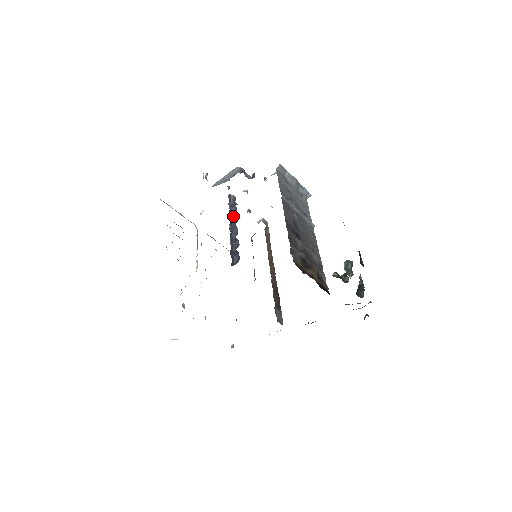
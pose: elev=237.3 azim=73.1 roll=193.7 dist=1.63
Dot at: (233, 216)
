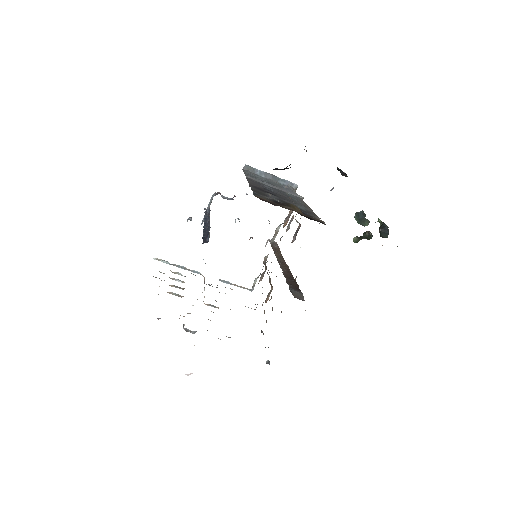
Dot at: (207, 219)
